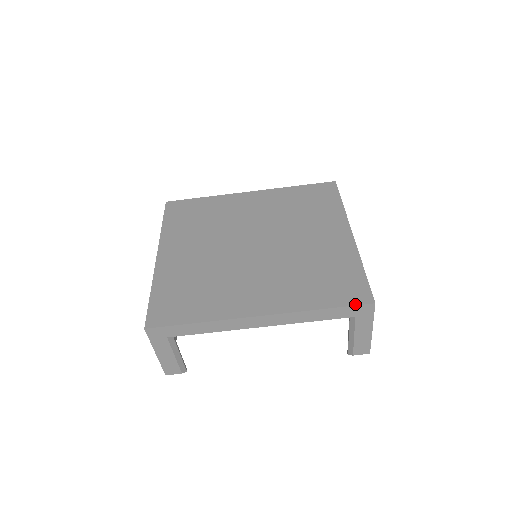
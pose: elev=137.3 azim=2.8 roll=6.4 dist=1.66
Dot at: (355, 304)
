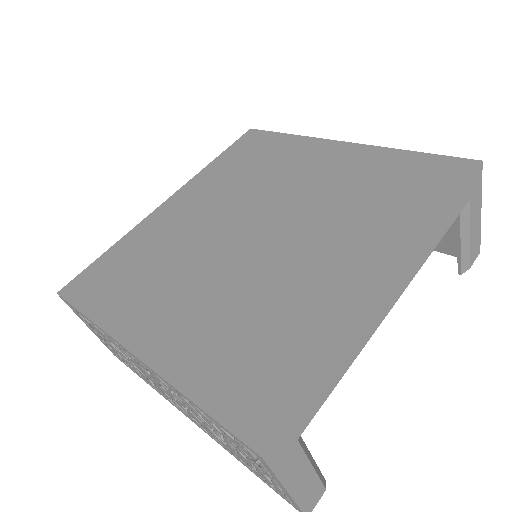
Dot at: (467, 177)
